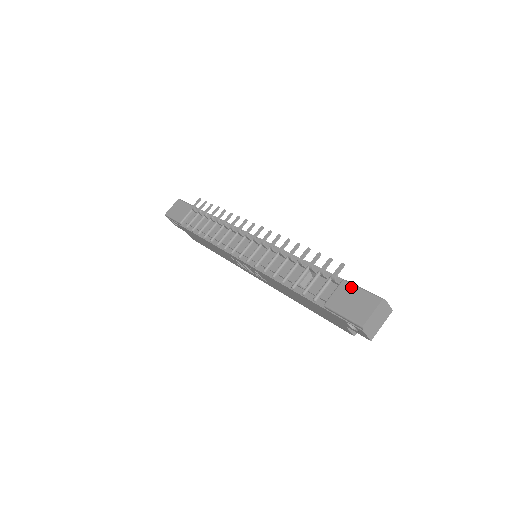
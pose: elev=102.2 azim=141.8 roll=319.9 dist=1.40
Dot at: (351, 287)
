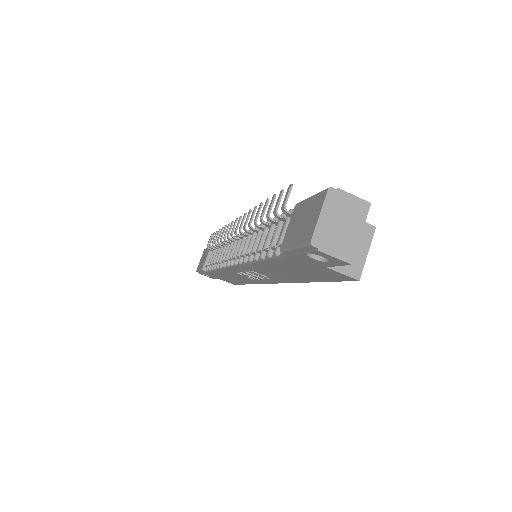
Dot at: (301, 205)
